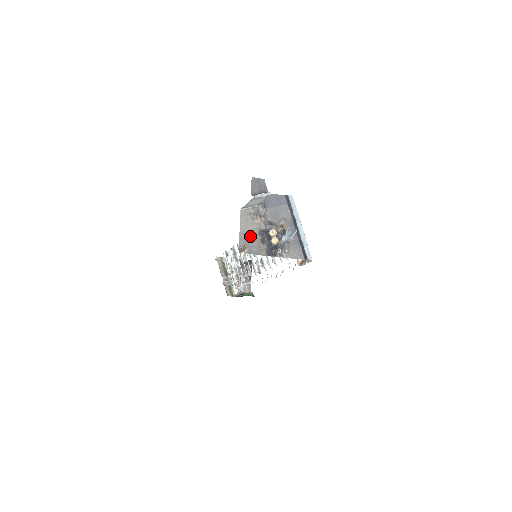
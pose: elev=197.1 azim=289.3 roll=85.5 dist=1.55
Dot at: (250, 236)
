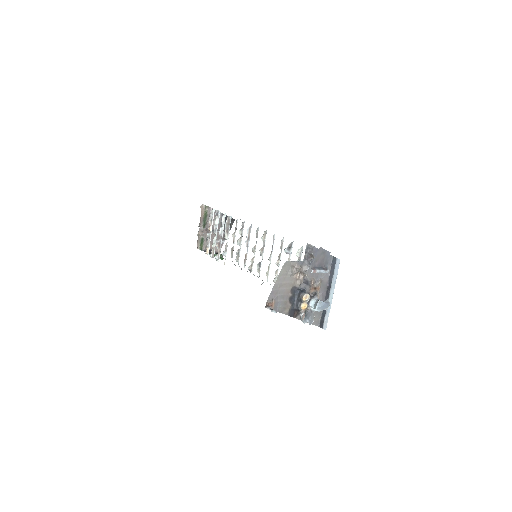
Dot at: (282, 291)
